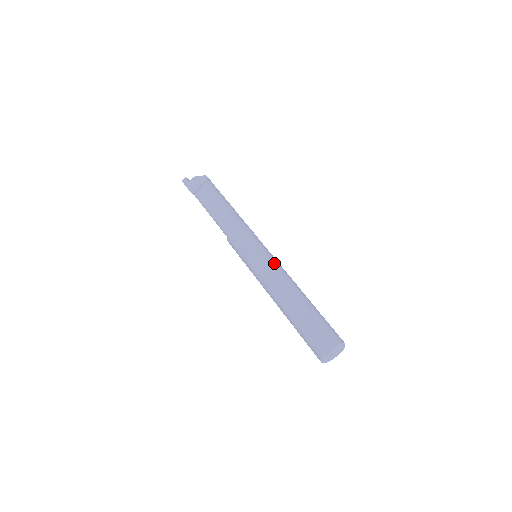
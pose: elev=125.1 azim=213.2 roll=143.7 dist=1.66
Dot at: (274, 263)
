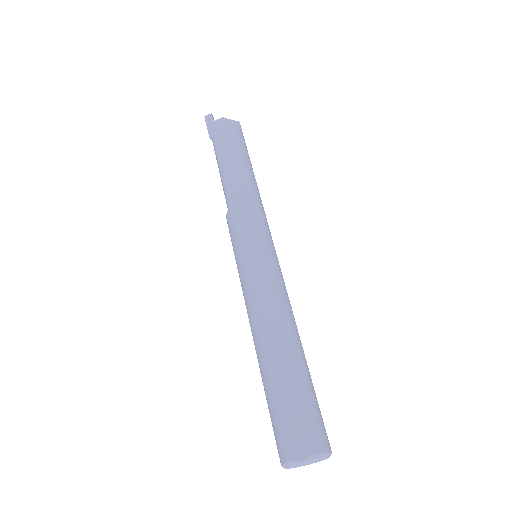
Dot at: (278, 277)
